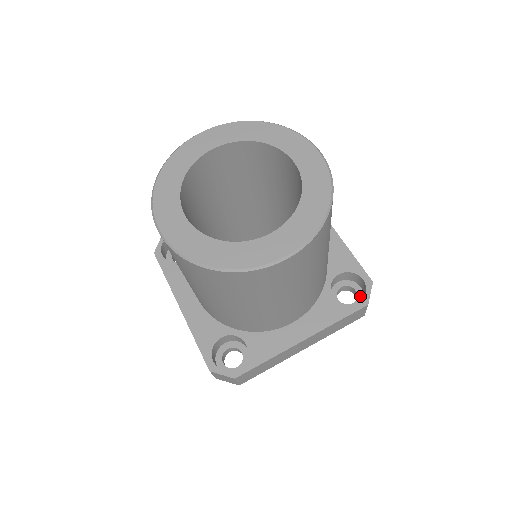
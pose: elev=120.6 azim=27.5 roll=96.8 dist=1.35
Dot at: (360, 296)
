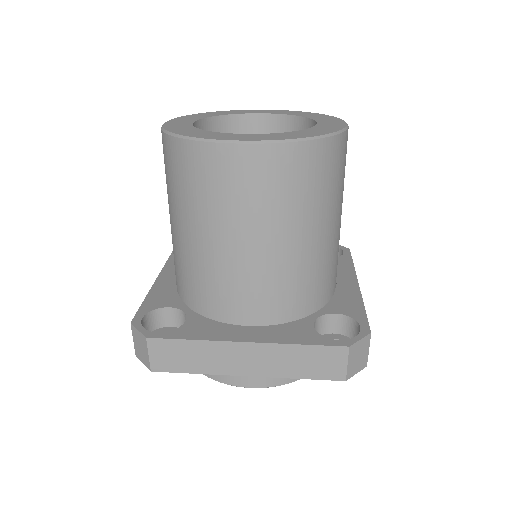
Dot at: occluded
